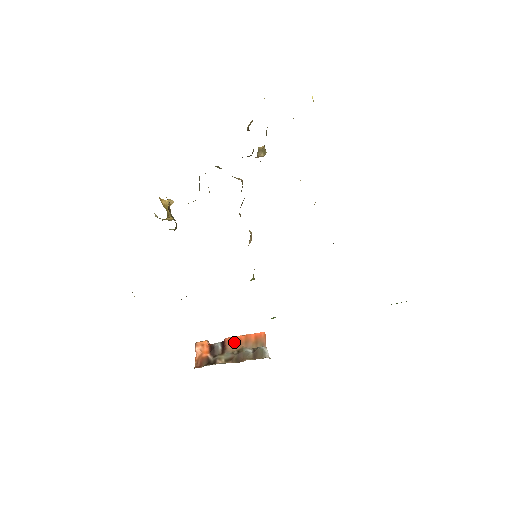
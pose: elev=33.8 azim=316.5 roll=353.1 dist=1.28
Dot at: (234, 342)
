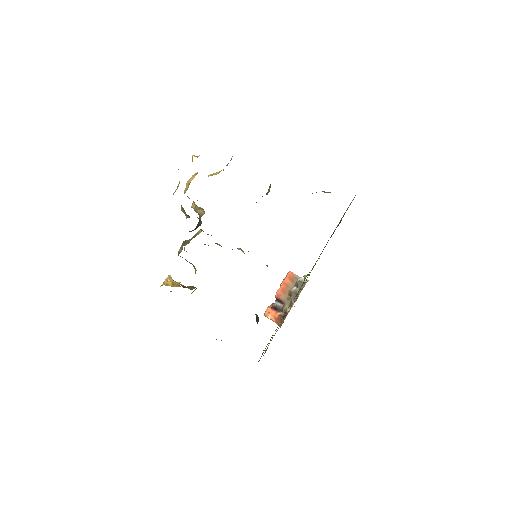
Dot at: (282, 293)
